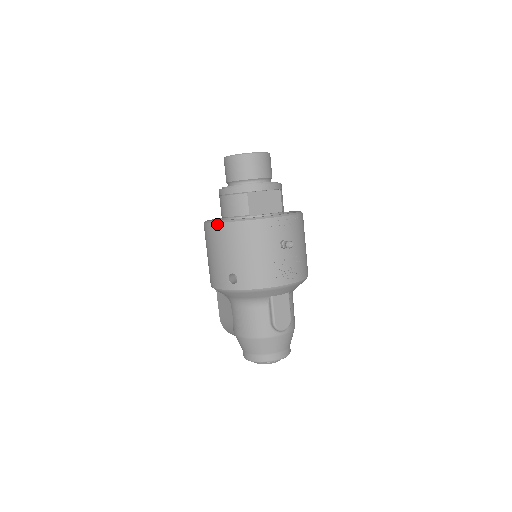
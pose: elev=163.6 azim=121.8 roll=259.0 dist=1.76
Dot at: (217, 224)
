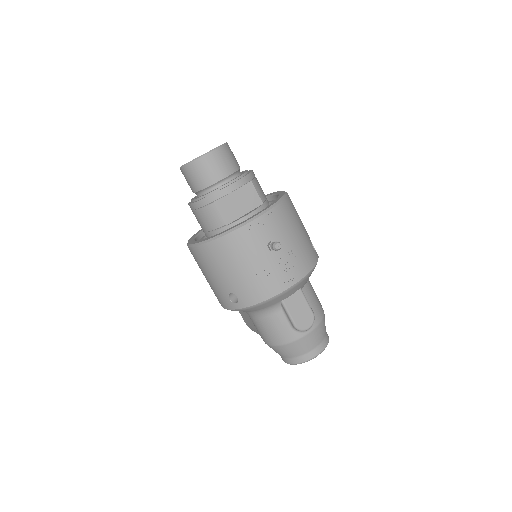
Dot at: (195, 247)
